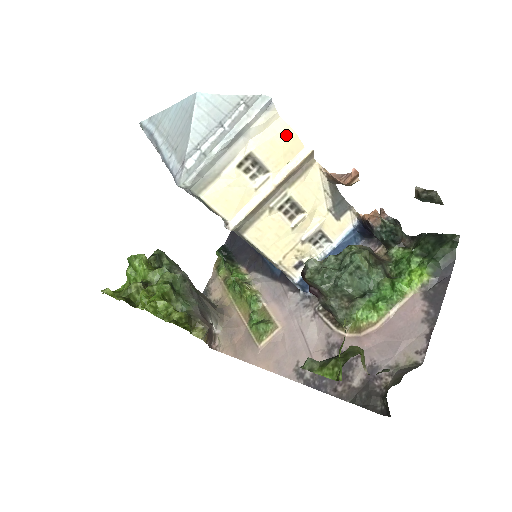
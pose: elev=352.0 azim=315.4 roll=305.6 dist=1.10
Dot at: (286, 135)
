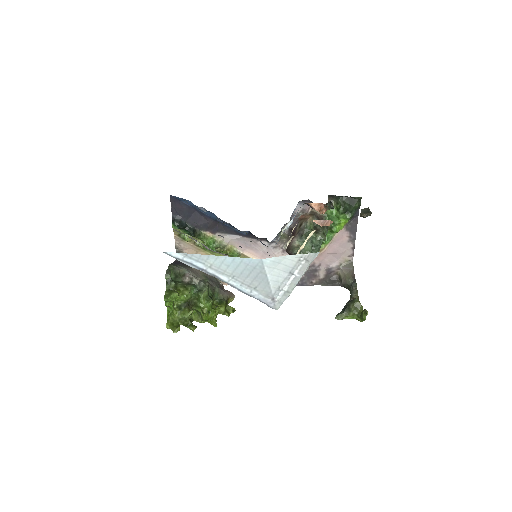
Dot at: occluded
